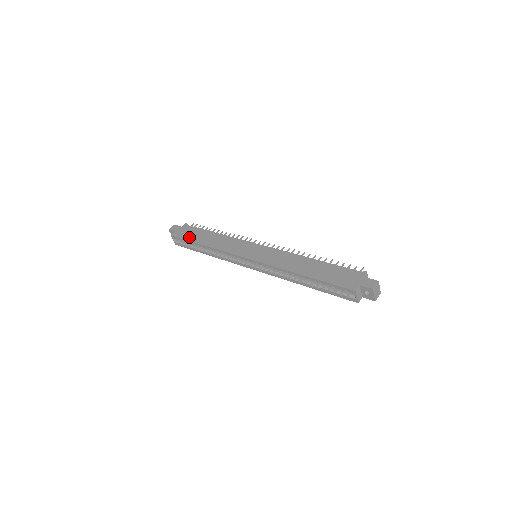
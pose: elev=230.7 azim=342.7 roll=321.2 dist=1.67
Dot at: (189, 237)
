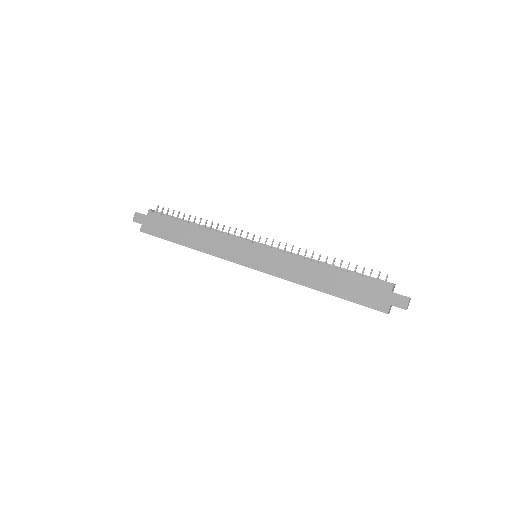
Dot at: (164, 234)
